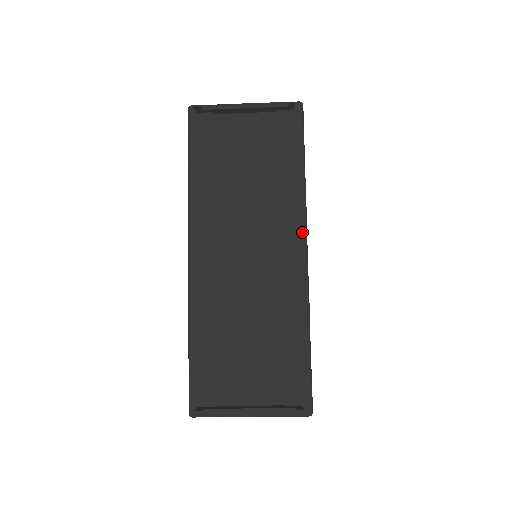
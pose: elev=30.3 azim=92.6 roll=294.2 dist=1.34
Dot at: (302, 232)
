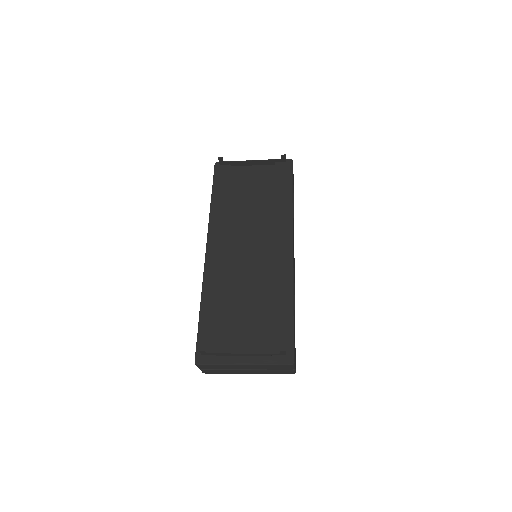
Dot at: (289, 235)
